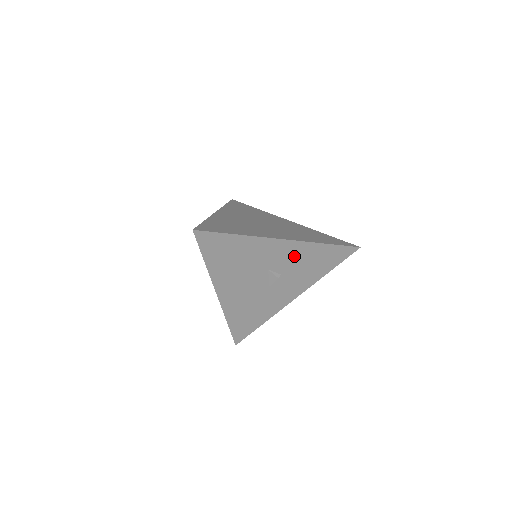
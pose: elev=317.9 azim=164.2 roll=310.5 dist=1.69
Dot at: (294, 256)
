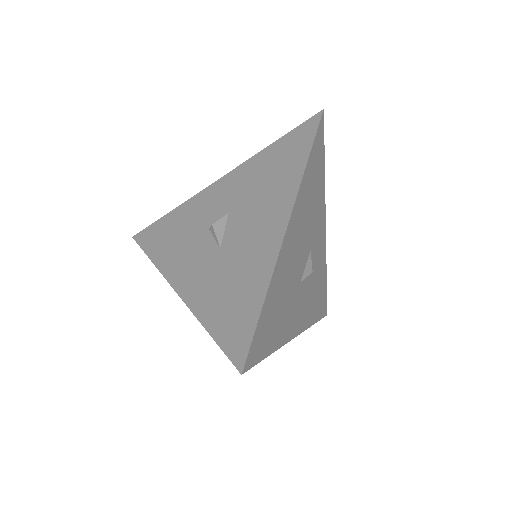
Dot at: (319, 260)
